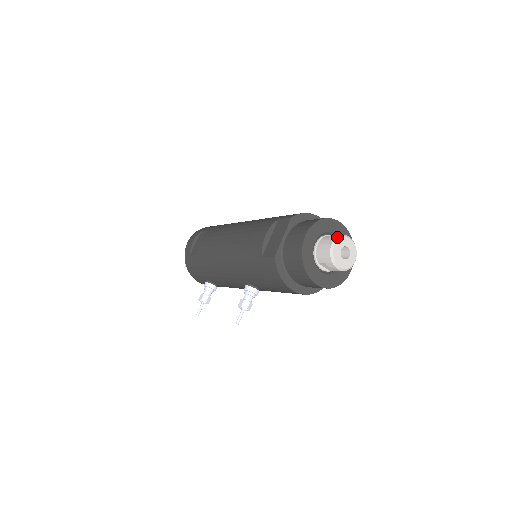
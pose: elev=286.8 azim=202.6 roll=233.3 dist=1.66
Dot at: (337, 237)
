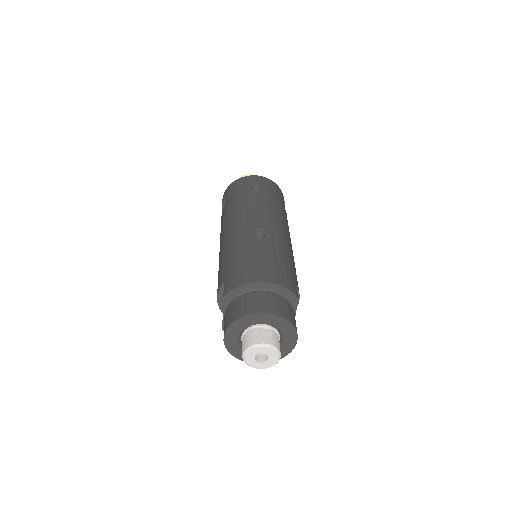
Dot at: (246, 350)
